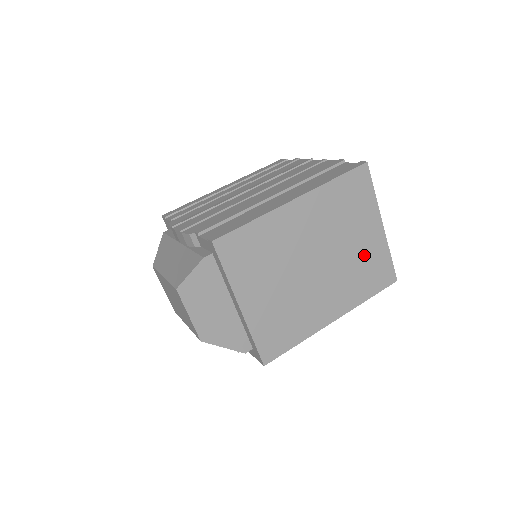
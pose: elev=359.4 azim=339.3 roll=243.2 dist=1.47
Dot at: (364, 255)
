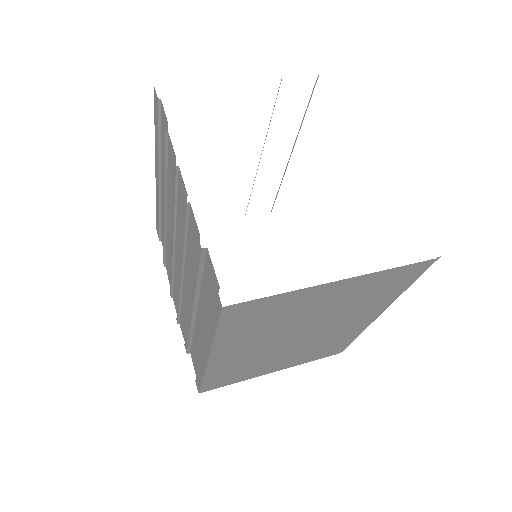
Dot at: (351, 297)
